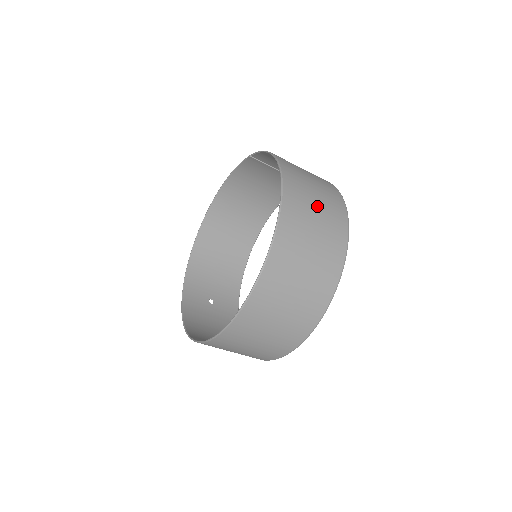
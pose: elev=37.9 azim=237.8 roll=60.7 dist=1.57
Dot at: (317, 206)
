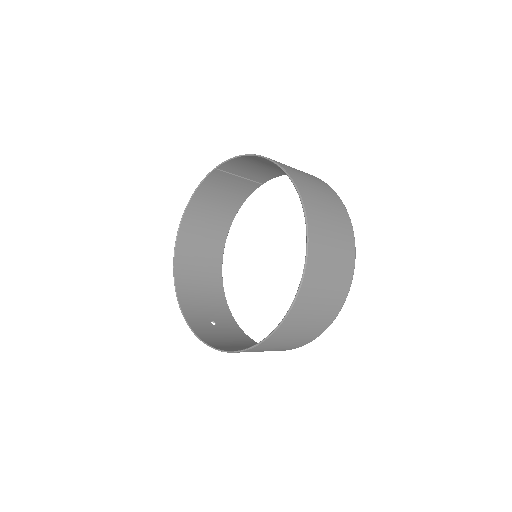
Dot at: (314, 184)
